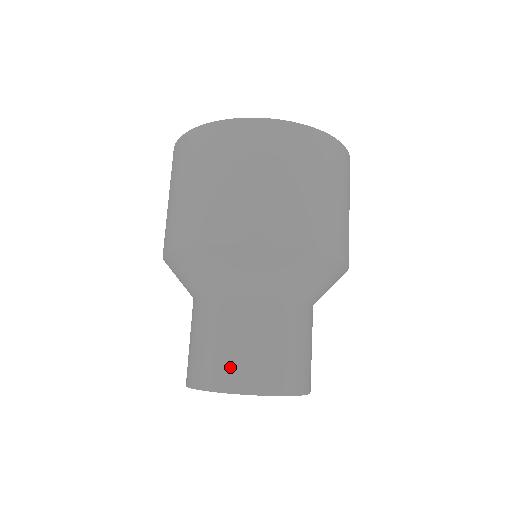
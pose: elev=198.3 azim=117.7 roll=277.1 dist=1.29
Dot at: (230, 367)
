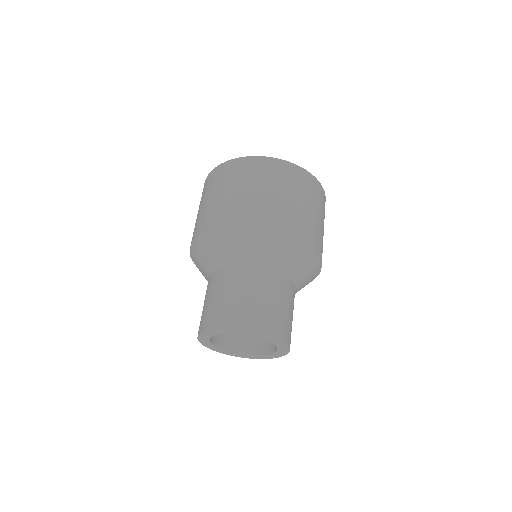
Dot at: (203, 317)
